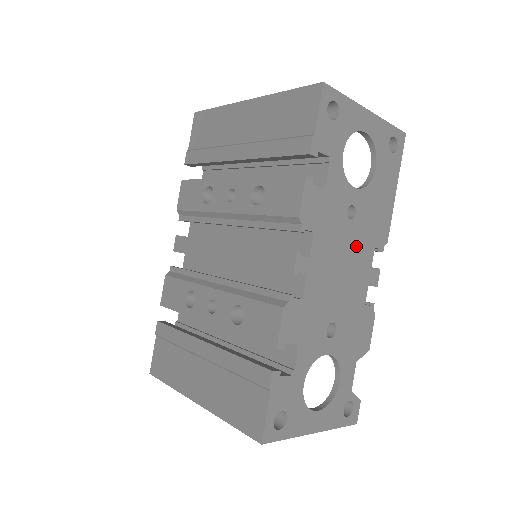
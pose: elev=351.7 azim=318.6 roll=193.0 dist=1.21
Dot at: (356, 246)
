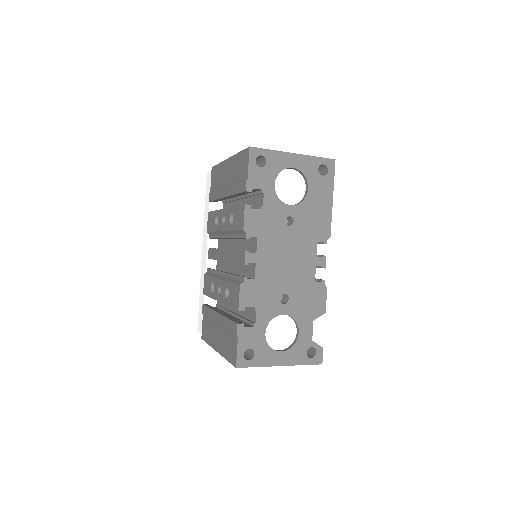
Dot at: (298, 242)
